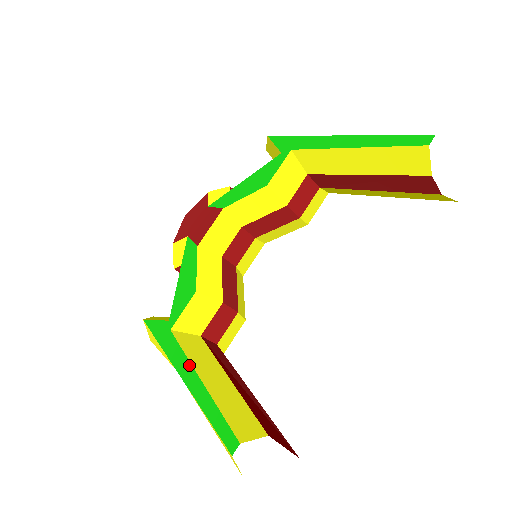
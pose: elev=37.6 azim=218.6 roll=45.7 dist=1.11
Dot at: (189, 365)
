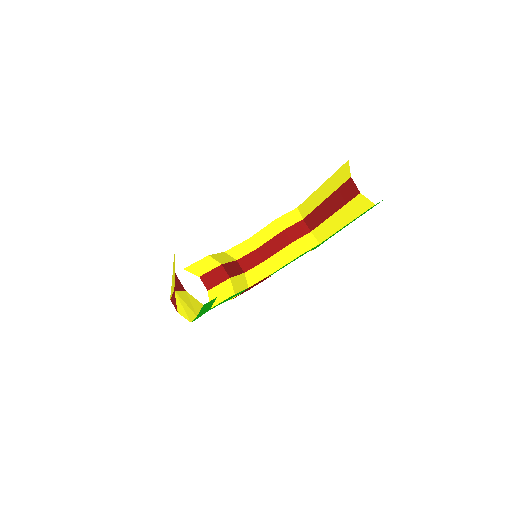
Dot at: occluded
